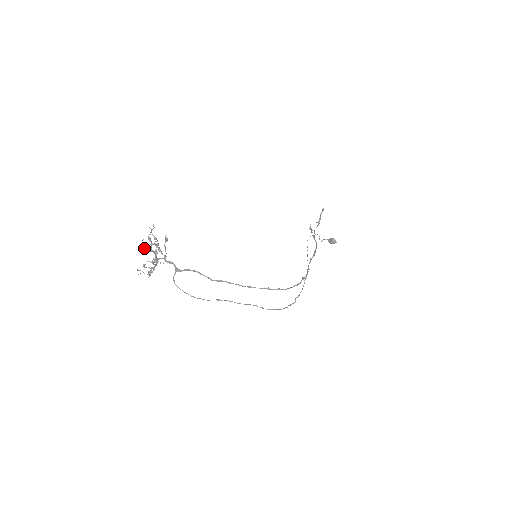
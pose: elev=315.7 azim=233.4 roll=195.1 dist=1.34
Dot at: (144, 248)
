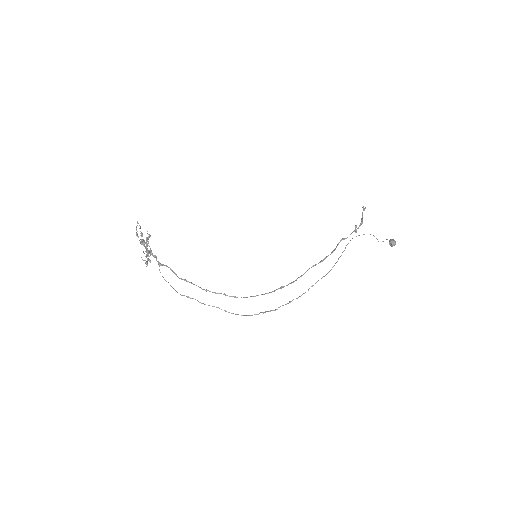
Dot at: (141, 240)
